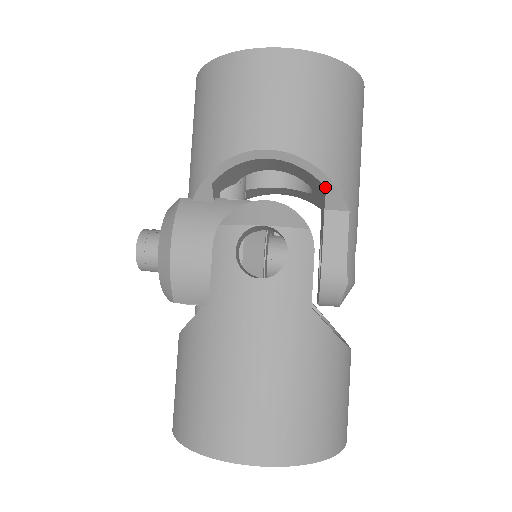
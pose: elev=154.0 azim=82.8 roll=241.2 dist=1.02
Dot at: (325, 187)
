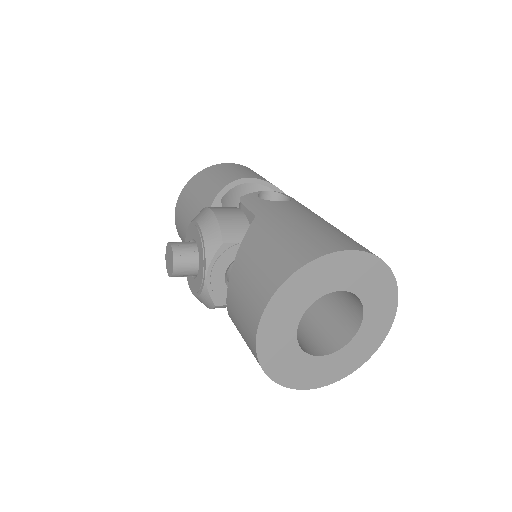
Dot at: occluded
